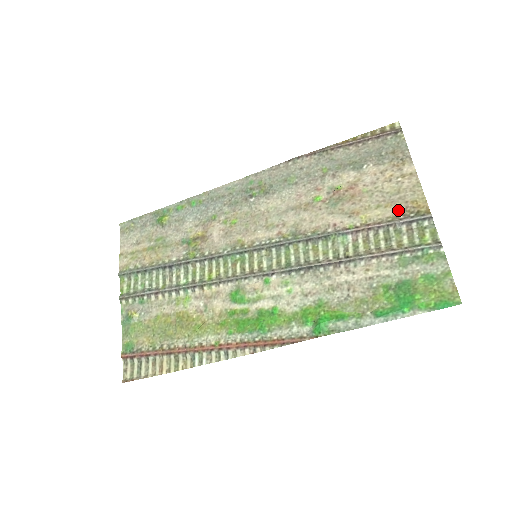
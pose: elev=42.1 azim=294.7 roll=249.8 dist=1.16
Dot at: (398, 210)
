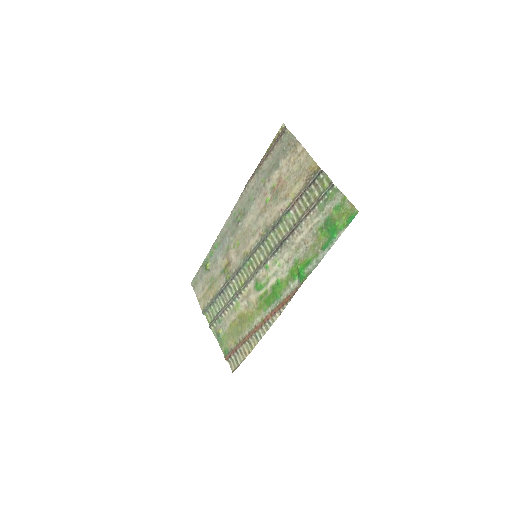
Dot at: (305, 178)
